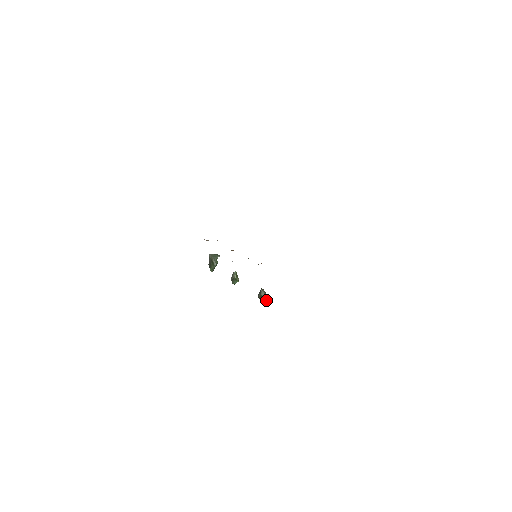
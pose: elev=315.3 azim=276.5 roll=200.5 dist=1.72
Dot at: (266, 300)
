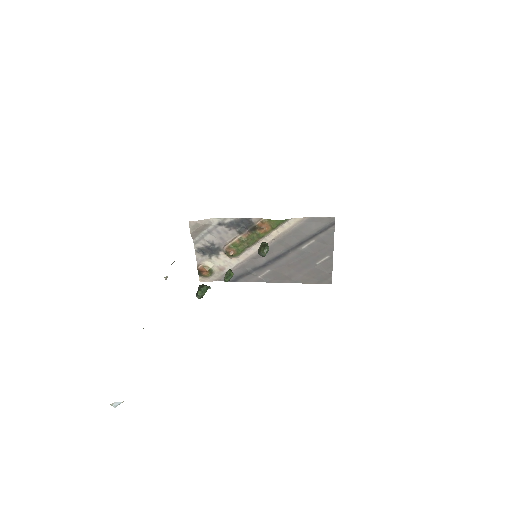
Dot at: (268, 247)
